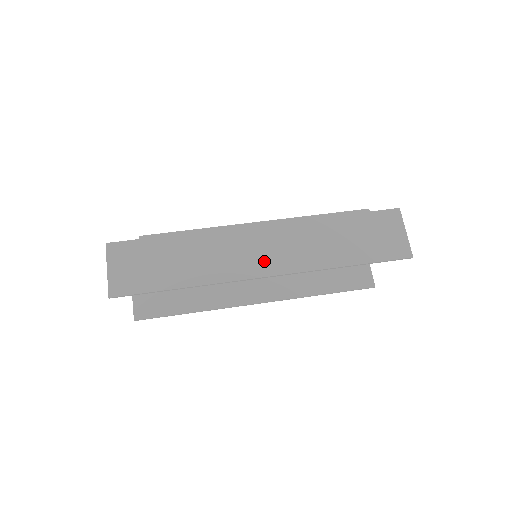
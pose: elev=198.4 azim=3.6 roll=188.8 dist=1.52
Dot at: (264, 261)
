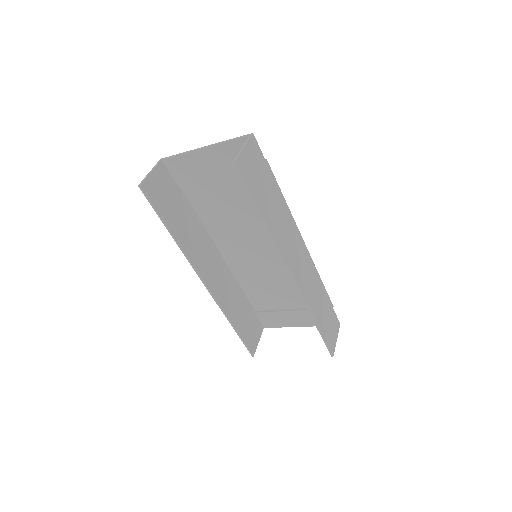
Dot at: (296, 265)
